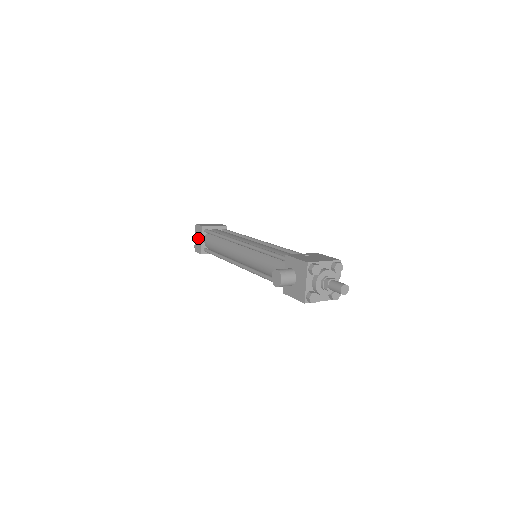
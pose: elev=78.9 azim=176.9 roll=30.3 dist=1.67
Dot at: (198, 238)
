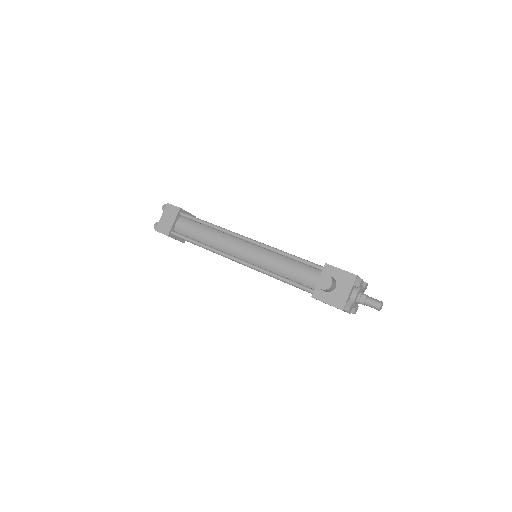
Dot at: (168, 218)
